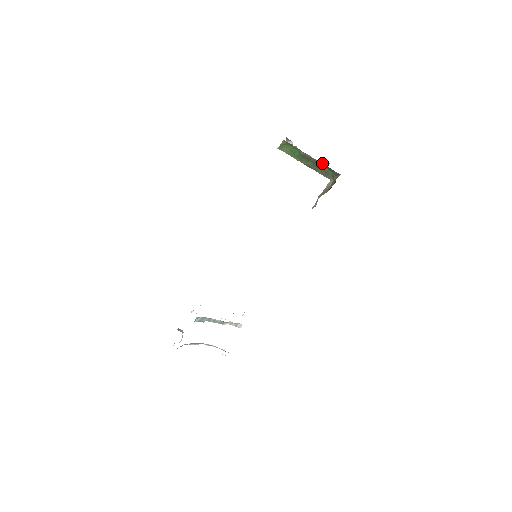
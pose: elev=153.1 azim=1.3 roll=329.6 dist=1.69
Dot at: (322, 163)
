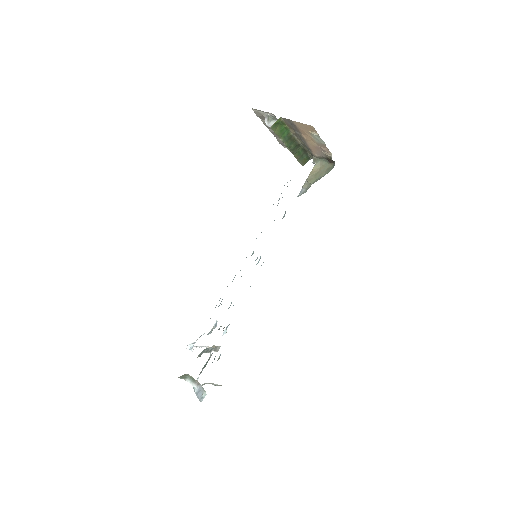
Dot at: (302, 146)
